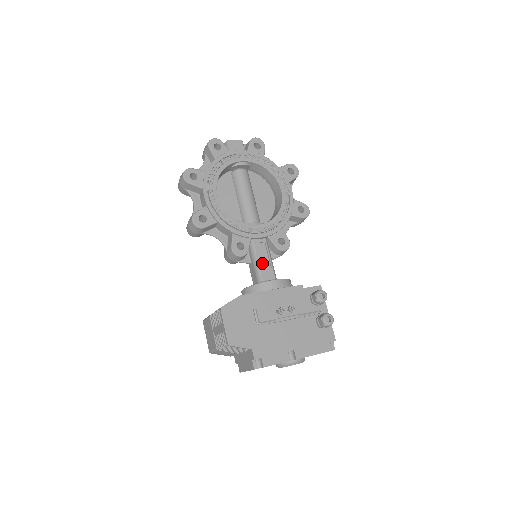
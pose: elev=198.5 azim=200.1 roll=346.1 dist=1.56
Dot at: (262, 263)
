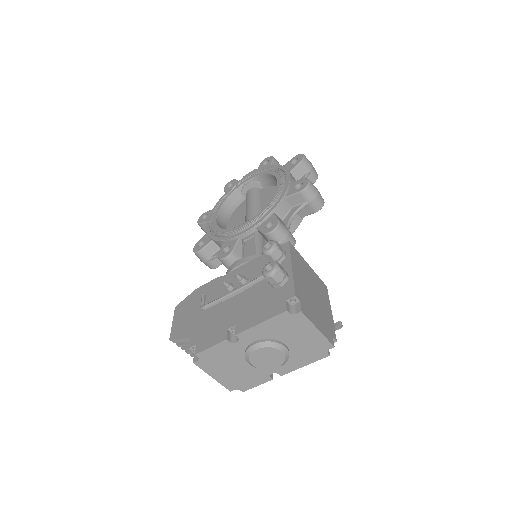
Dot at: occluded
